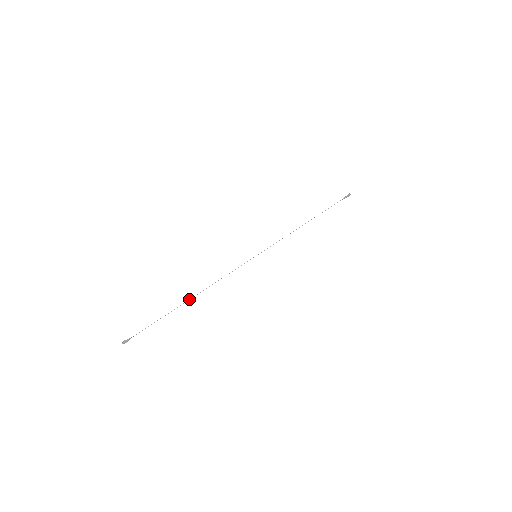
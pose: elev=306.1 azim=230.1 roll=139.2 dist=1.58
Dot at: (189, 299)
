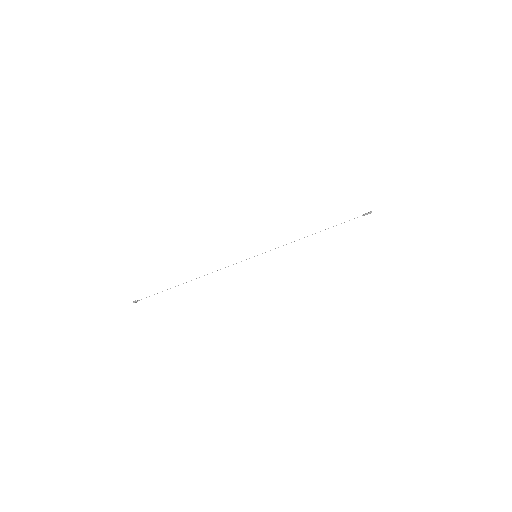
Dot at: occluded
